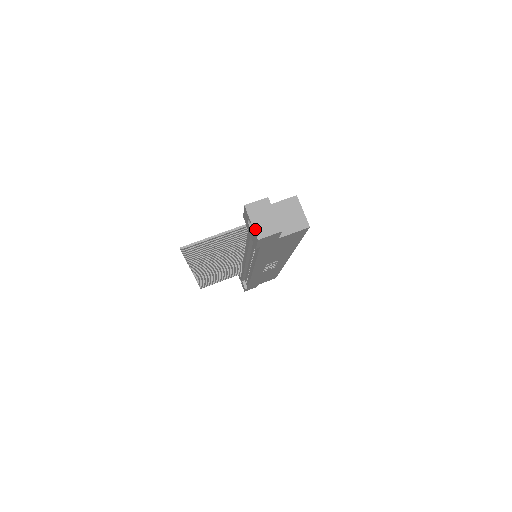
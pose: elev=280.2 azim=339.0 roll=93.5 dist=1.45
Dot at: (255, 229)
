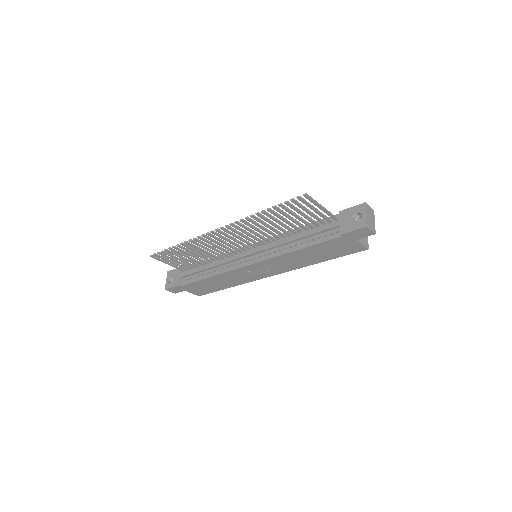
Dot at: (367, 219)
